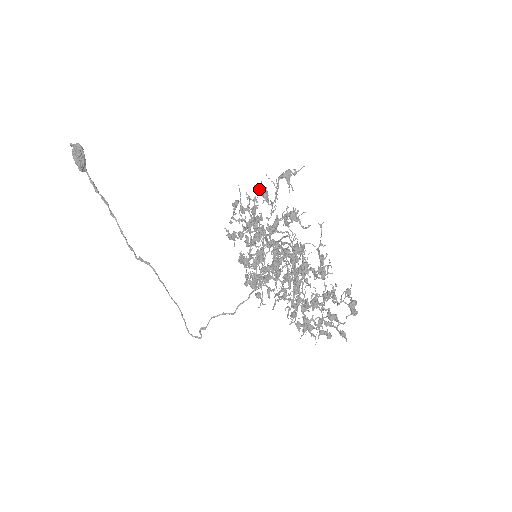
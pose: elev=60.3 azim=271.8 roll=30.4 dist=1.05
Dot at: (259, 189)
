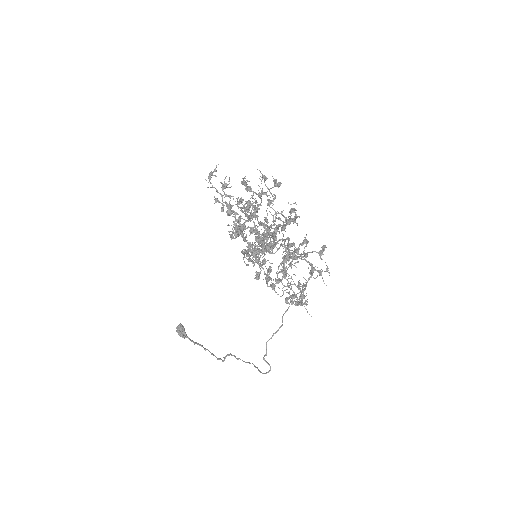
Dot at: (221, 208)
